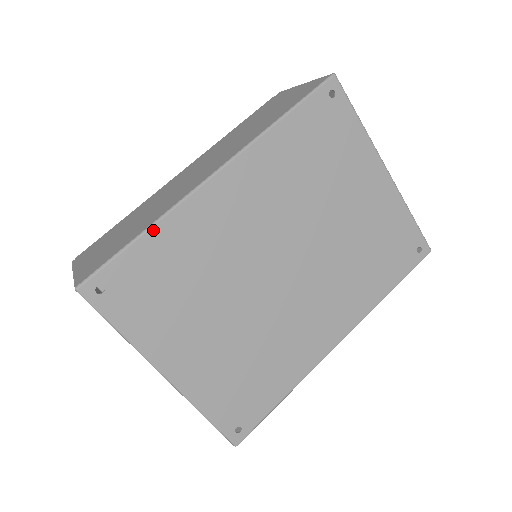
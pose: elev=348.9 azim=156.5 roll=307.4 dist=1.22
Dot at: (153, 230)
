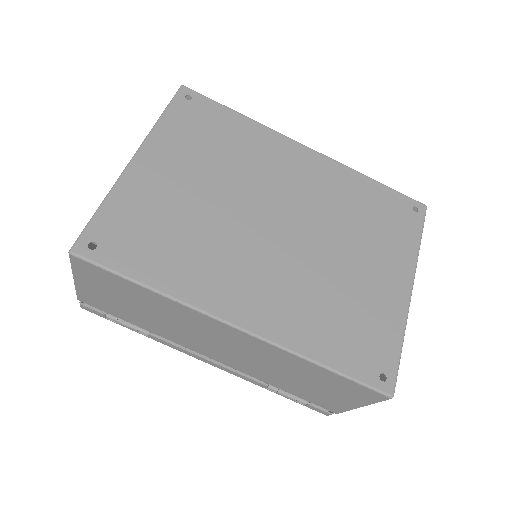
Dot at: (247, 119)
